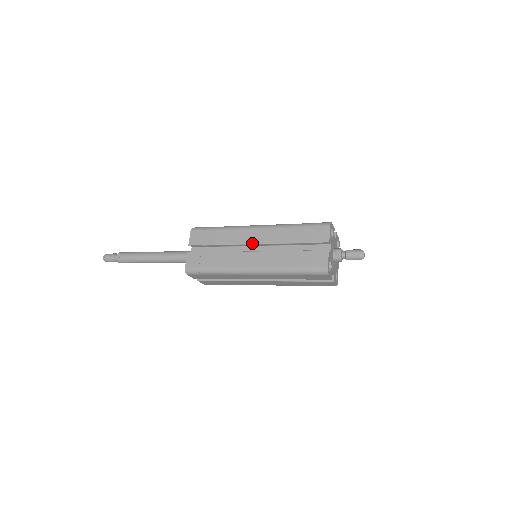
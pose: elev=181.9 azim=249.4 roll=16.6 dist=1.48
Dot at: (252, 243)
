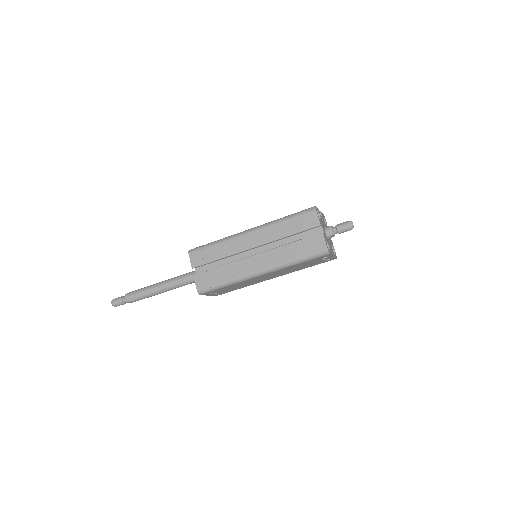
Dot at: occluded
